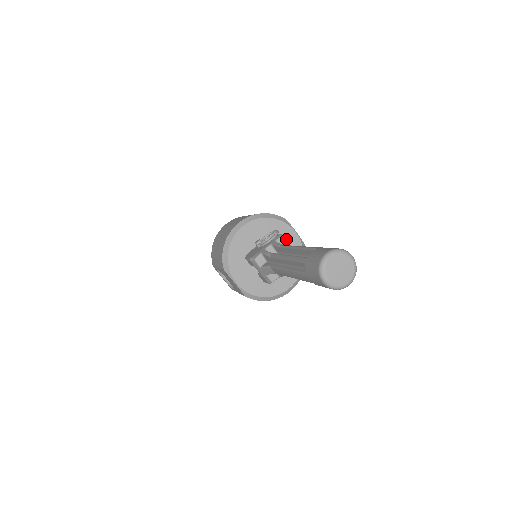
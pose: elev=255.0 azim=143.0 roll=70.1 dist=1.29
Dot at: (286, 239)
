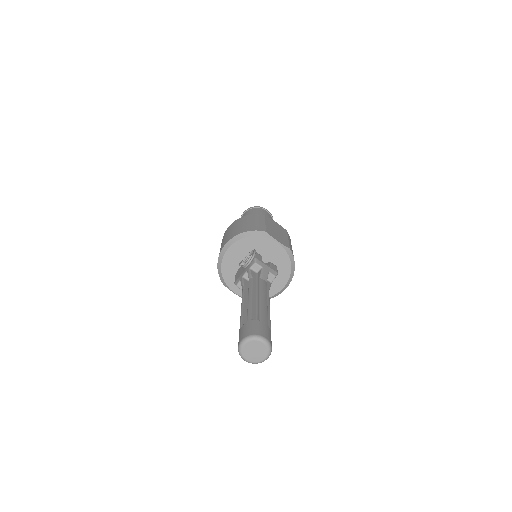
Dot at: (269, 250)
